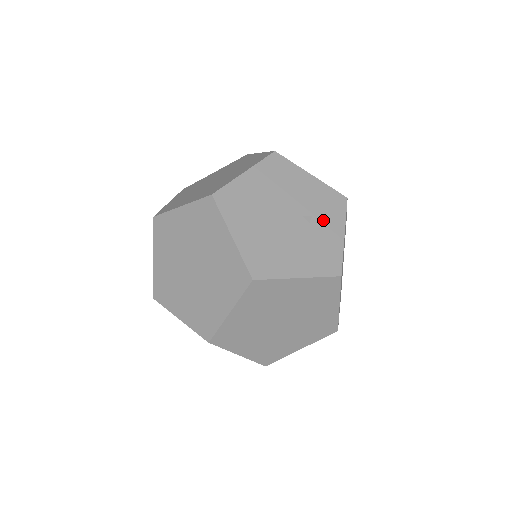
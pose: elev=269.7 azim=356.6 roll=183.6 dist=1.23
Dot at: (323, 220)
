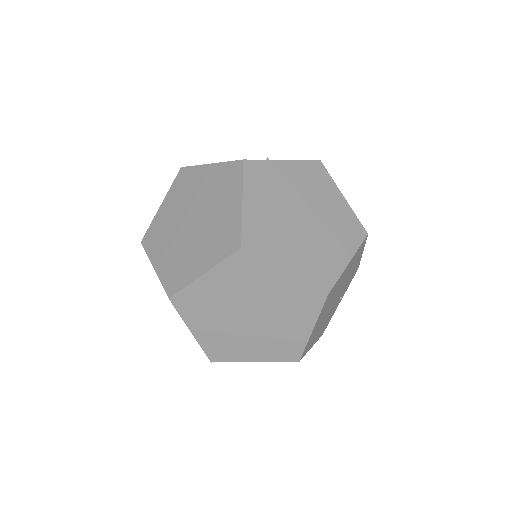
Dot at: occluded
